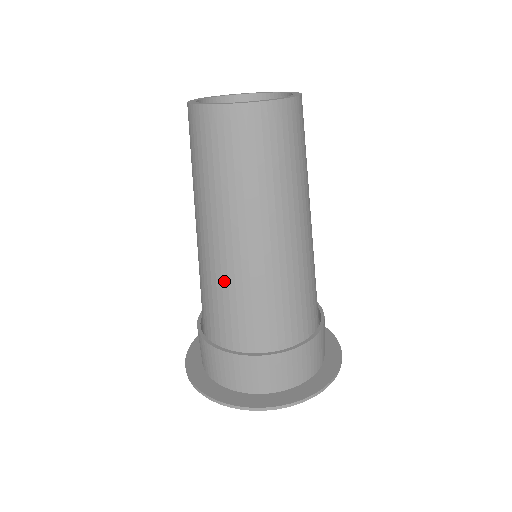
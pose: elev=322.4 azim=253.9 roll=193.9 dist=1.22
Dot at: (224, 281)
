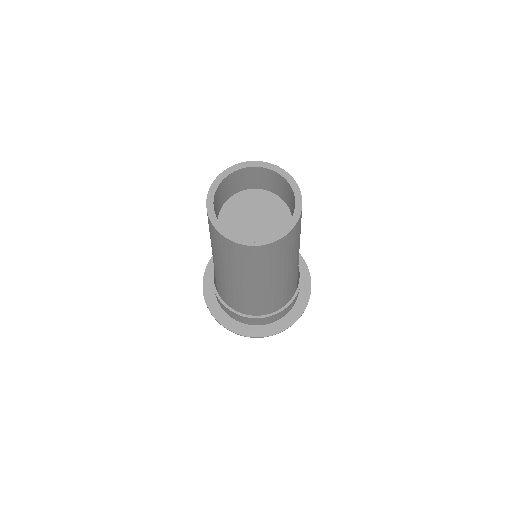
Dot at: (235, 292)
